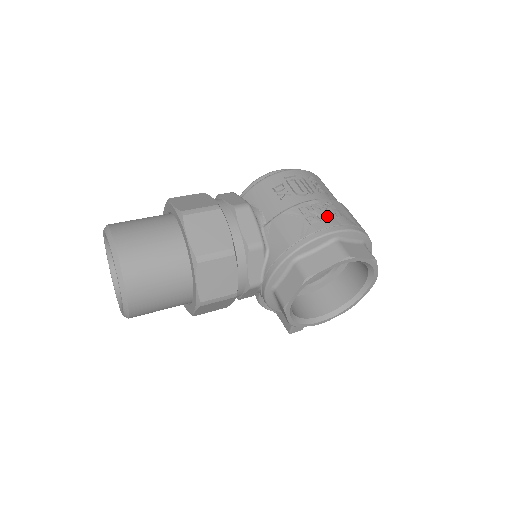
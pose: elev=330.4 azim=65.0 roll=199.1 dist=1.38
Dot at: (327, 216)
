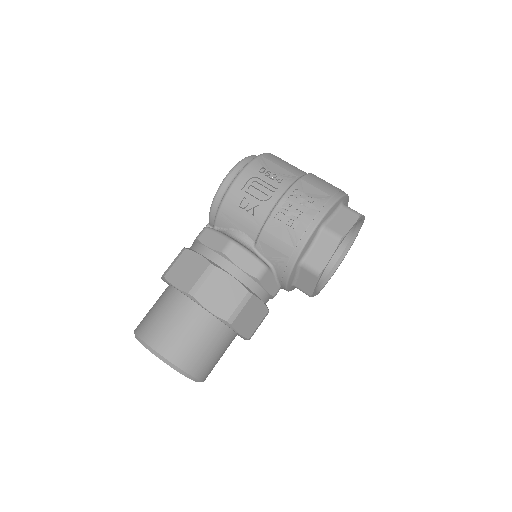
Dot at: (302, 210)
